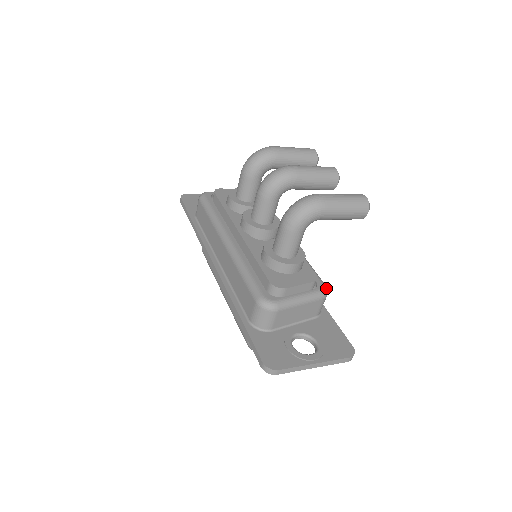
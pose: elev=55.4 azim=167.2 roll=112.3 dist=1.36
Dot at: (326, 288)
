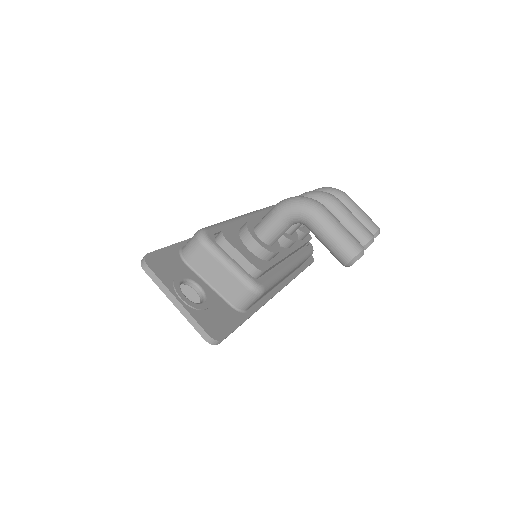
Dot at: (261, 288)
